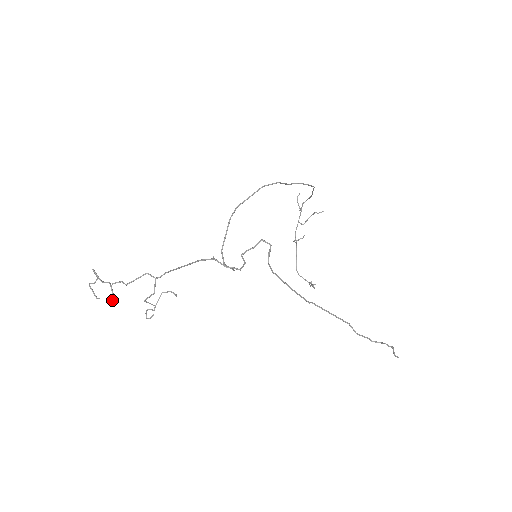
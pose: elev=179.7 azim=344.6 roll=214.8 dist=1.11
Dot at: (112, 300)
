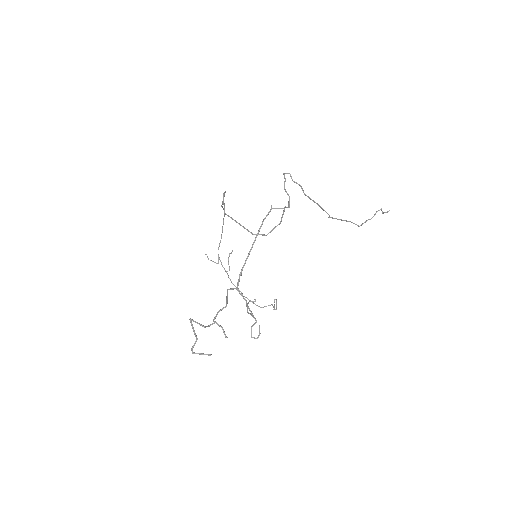
Dot at: (226, 336)
